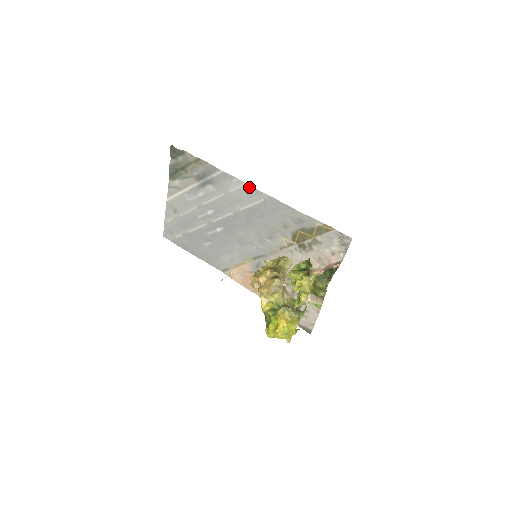
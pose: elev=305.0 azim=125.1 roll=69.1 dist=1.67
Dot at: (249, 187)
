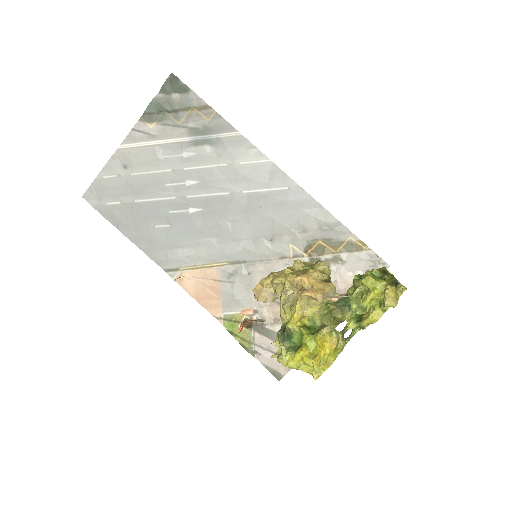
Dot at: (273, 166)
